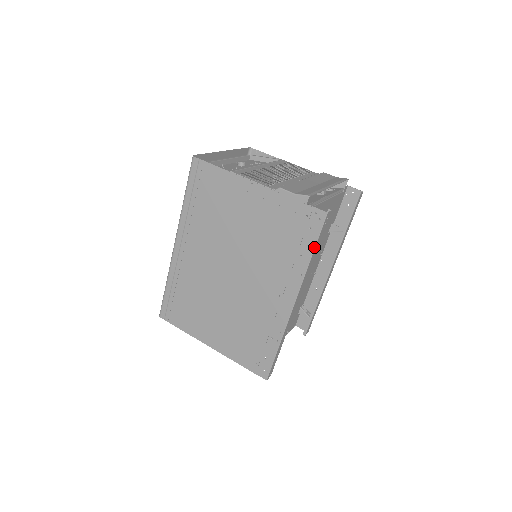
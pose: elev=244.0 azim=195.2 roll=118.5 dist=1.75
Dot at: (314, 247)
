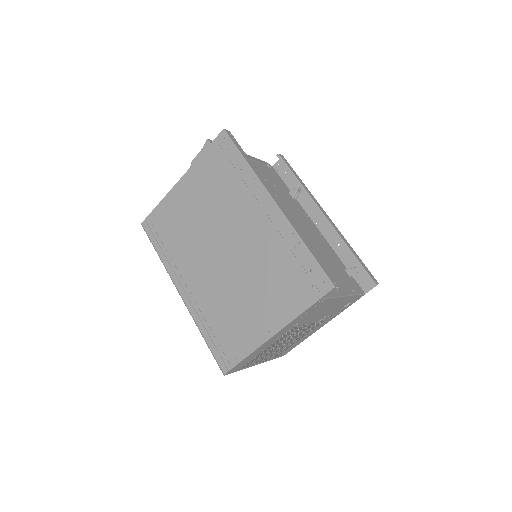
Dot at: (240, 154)
